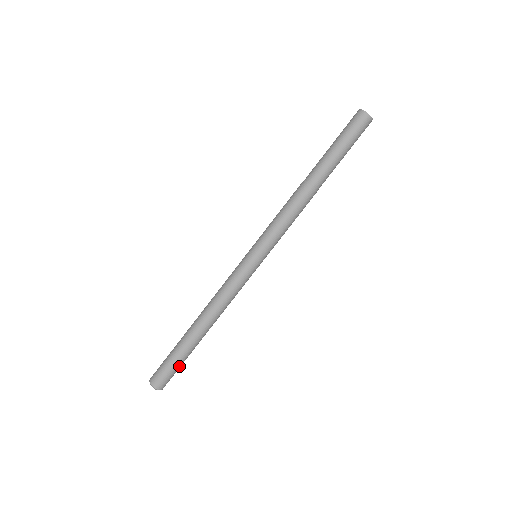
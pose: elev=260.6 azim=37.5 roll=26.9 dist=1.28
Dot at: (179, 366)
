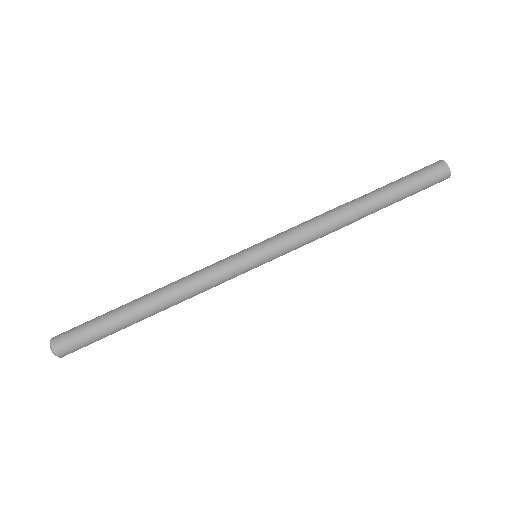
Dot at: (98, 338)
